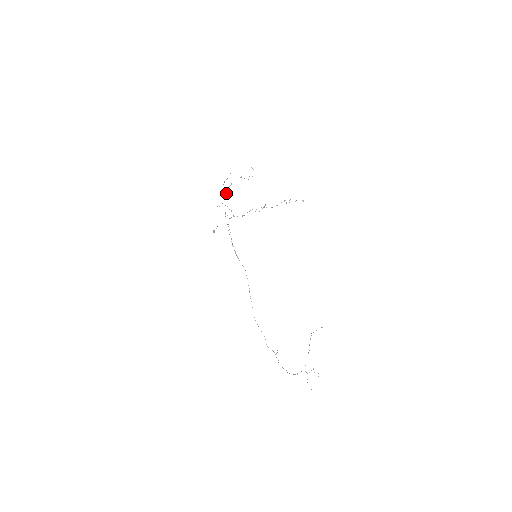
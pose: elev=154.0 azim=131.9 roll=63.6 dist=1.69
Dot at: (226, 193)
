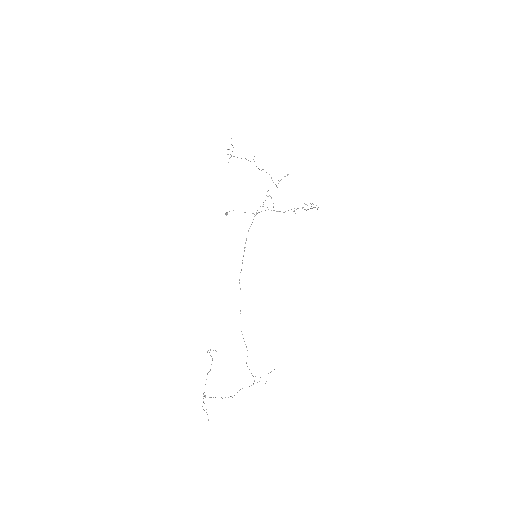
Dot at: occluded
